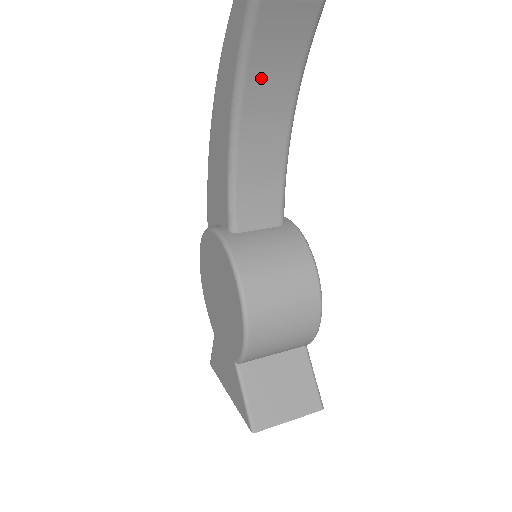
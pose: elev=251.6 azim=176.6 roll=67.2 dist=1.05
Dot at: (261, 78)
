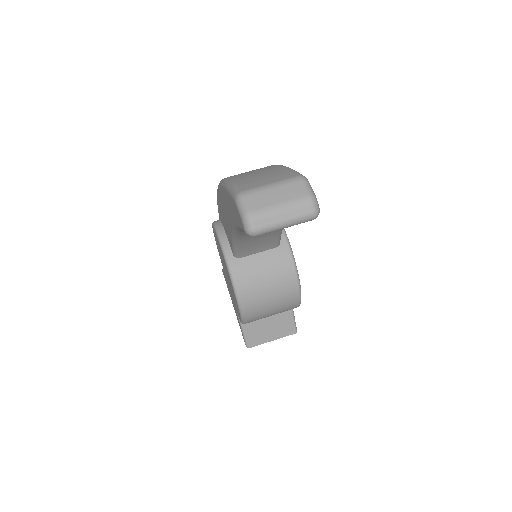
Dot at: occluded
